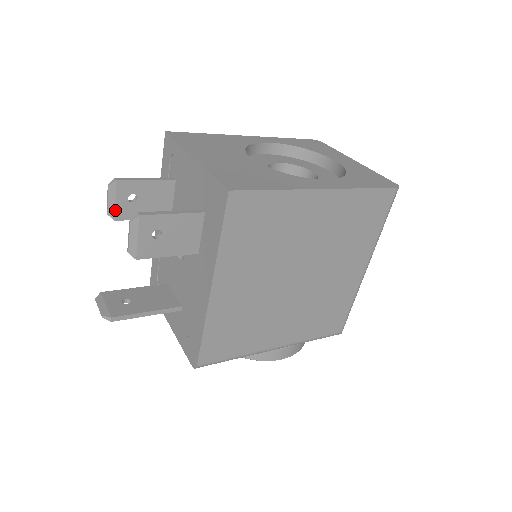
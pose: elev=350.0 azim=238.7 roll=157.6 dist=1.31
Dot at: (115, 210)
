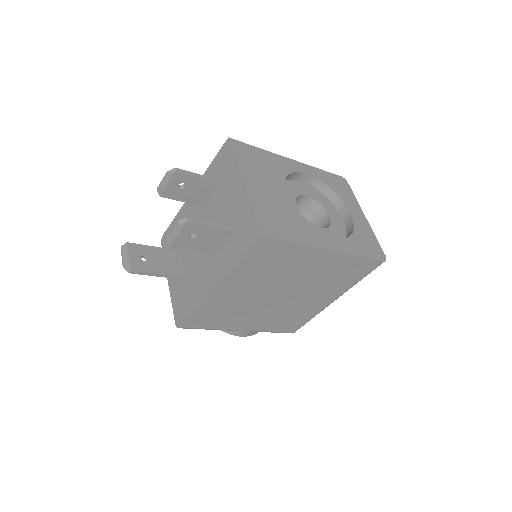
Dot at: (164, 190)
